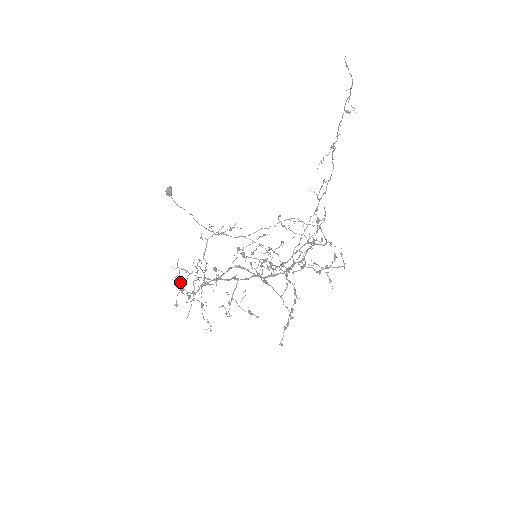
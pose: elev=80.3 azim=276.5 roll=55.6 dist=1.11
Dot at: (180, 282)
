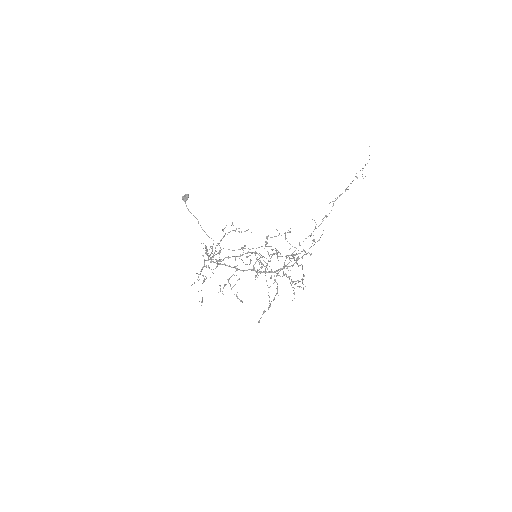
Dot at: occluded
